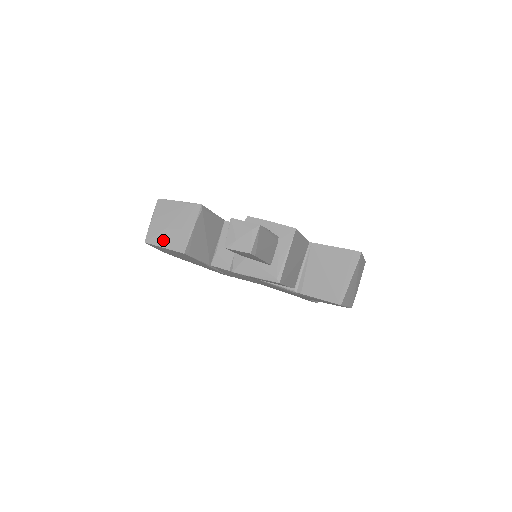
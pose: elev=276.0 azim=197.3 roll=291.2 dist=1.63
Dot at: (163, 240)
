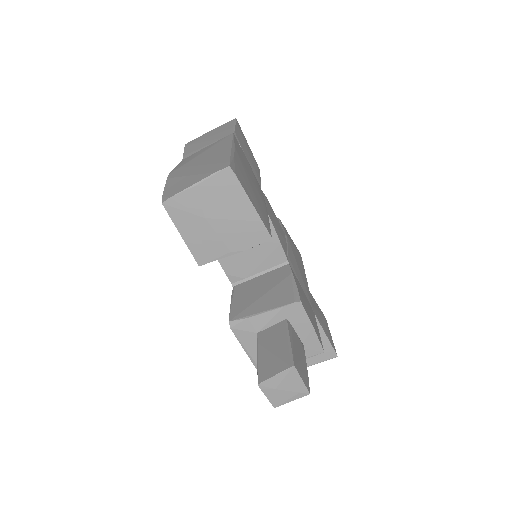
Dot at: (188, 227)
